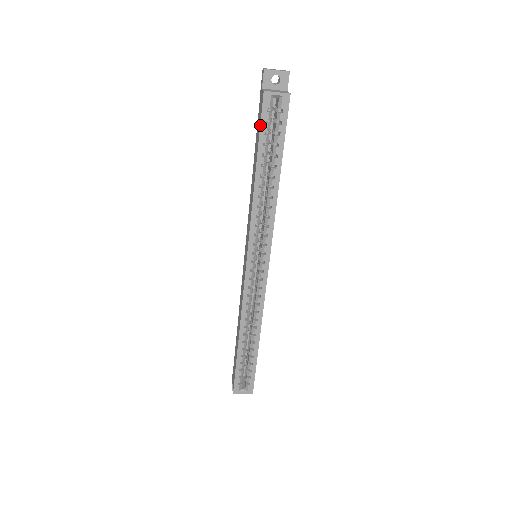
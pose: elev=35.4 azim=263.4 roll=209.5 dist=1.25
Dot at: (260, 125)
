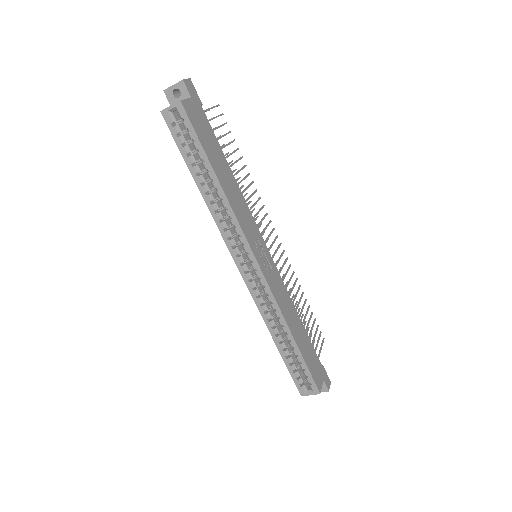
Dot at: (175, 141)
